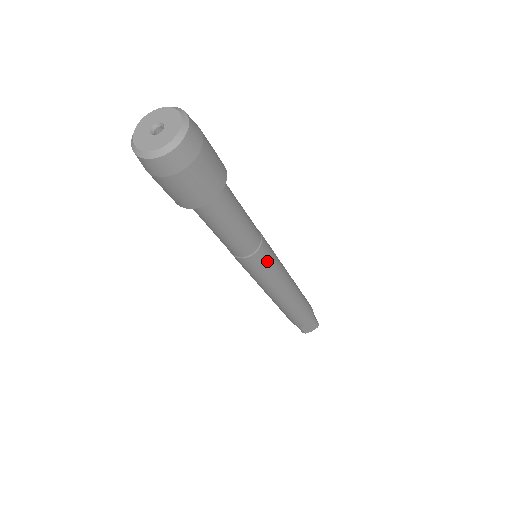
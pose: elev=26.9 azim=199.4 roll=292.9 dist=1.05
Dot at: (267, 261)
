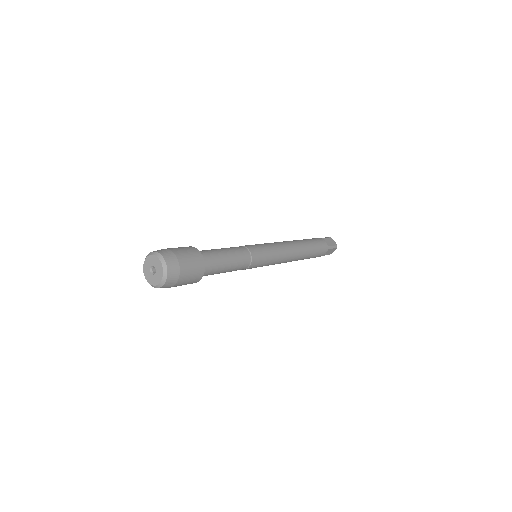
Dot at: (262, 260)
